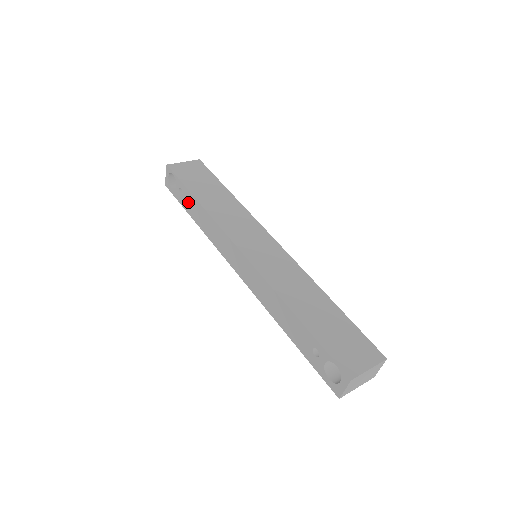
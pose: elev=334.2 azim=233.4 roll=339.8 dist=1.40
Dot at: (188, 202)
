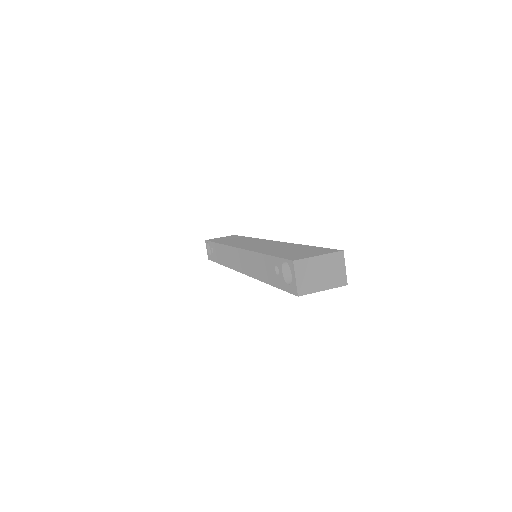
Dot at: (215, 253)
